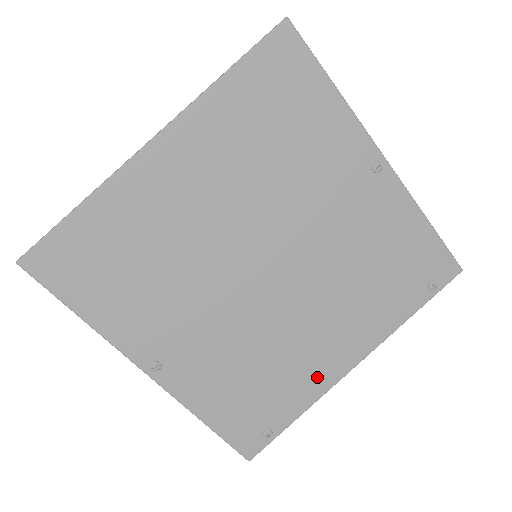
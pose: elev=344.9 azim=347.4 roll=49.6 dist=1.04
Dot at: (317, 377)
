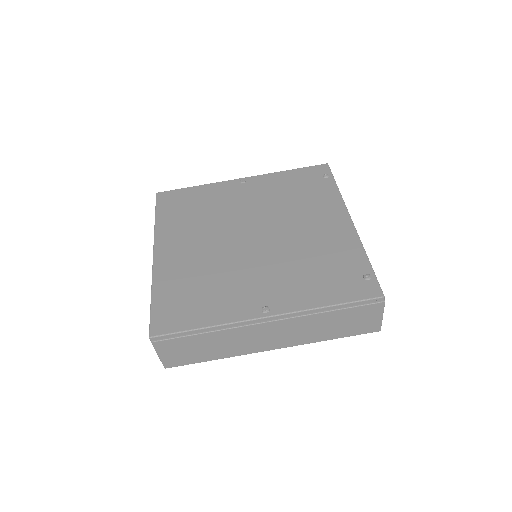
Dot at: (344, 239)
